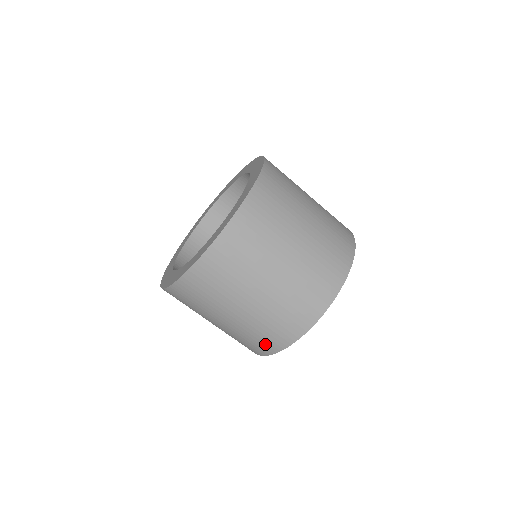
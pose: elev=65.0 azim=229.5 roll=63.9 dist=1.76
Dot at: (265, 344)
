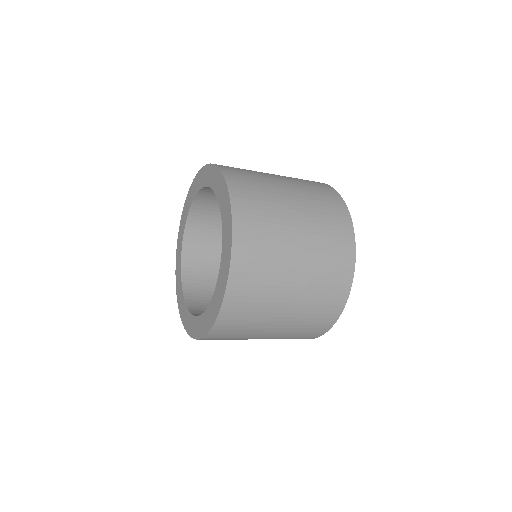
Dot at: occluded
